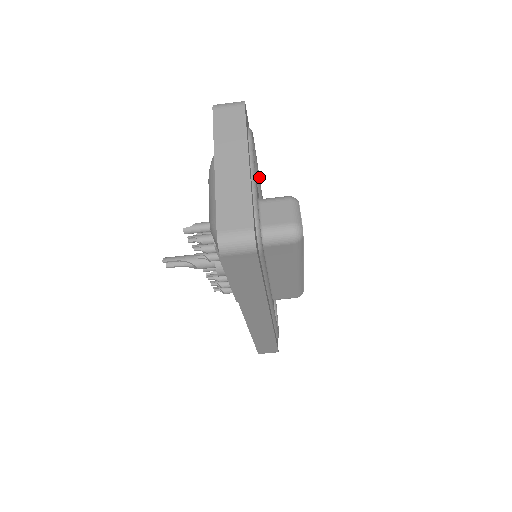
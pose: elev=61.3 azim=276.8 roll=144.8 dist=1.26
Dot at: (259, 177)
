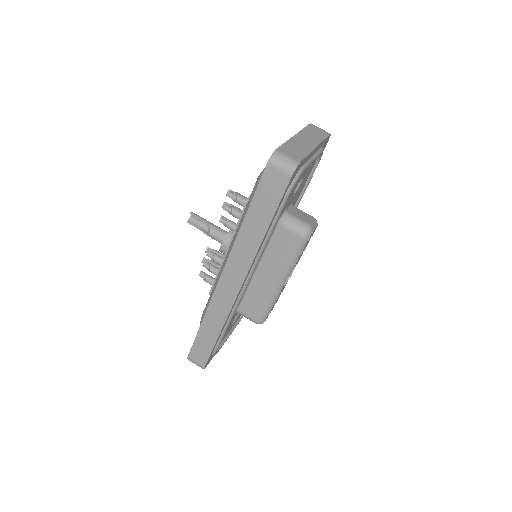
Dot at: occluded
